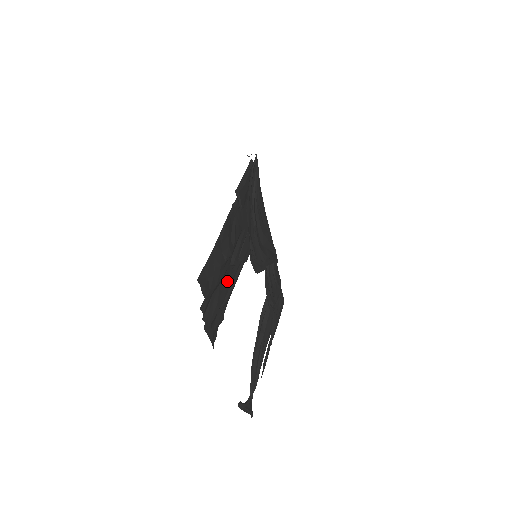
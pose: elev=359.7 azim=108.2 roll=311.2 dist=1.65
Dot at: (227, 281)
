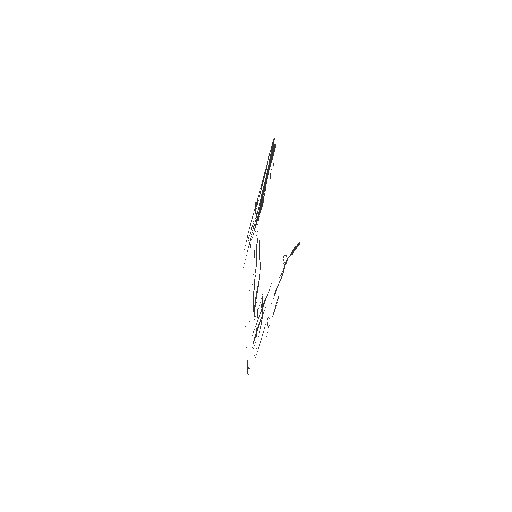
Dot at: (261, 196)
